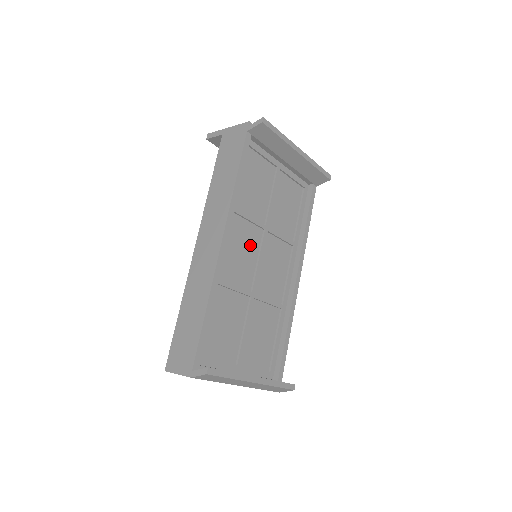
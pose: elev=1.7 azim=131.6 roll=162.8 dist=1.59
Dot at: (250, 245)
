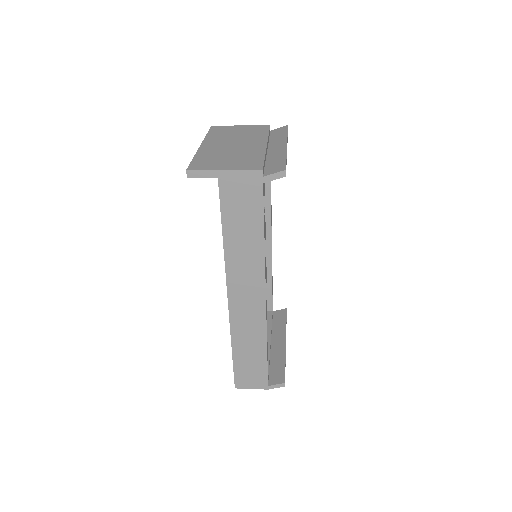
Dot at: occluded
